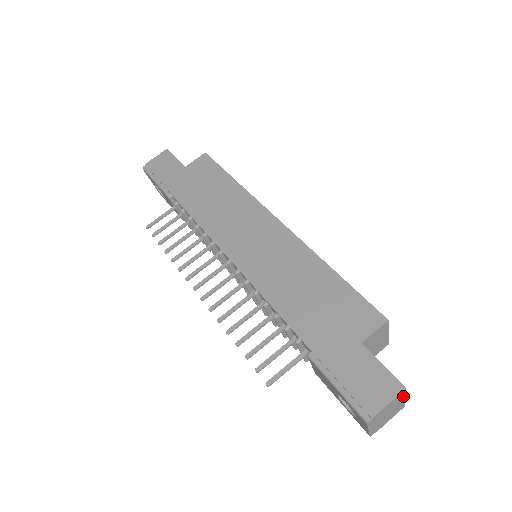
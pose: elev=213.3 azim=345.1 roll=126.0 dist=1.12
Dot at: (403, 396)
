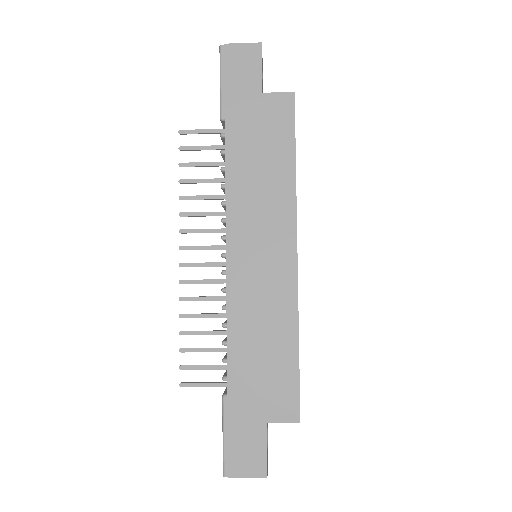
Dot at: occluded
